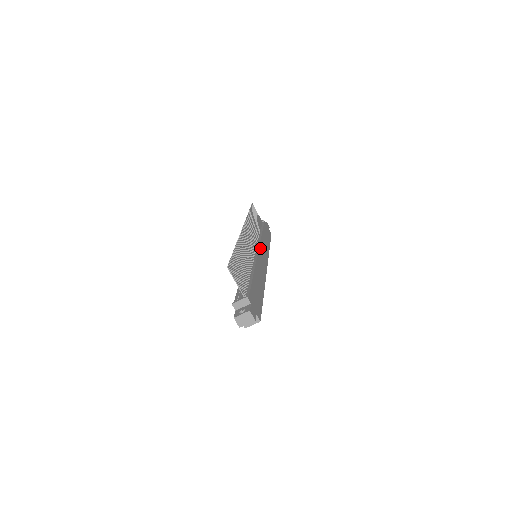
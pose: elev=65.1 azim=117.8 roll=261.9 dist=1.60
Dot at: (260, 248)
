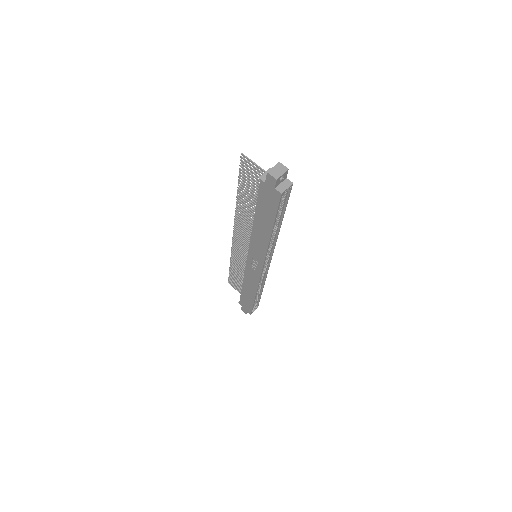
Dot at: occluded
